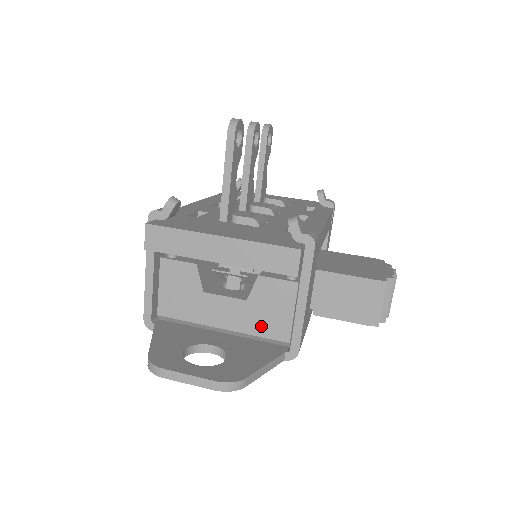
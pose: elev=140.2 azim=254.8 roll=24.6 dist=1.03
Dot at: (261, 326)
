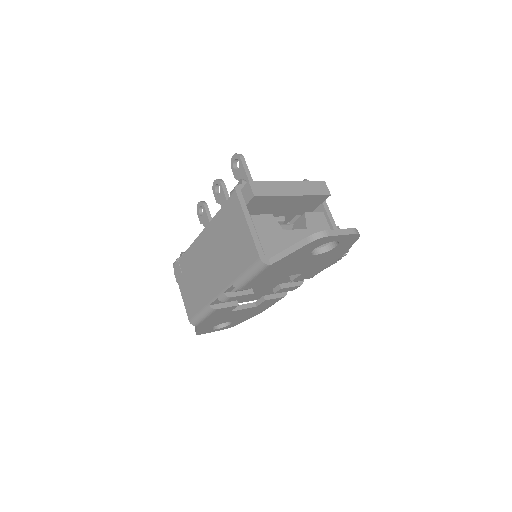
Dot at: occluded
